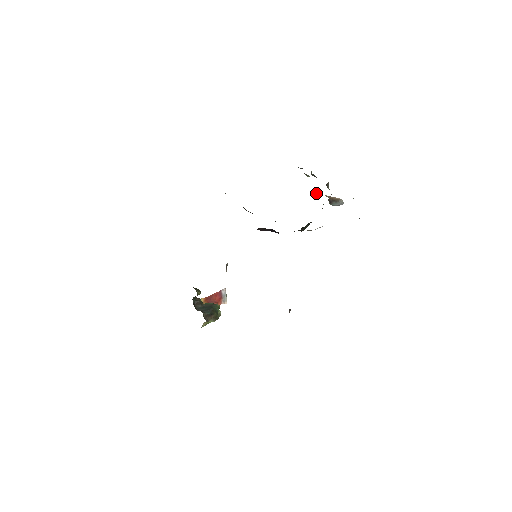
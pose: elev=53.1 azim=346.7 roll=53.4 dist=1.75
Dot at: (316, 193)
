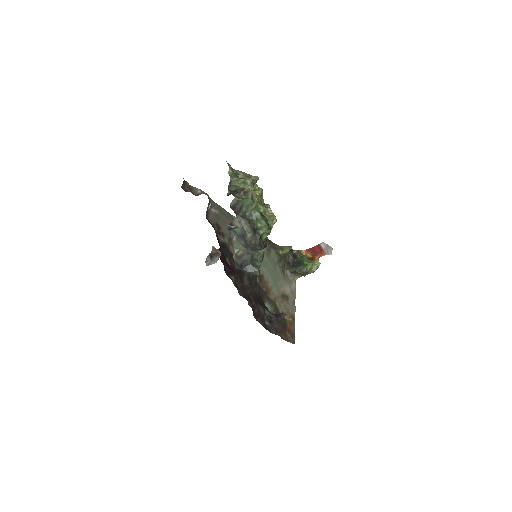
Dot at: (255, 216)
